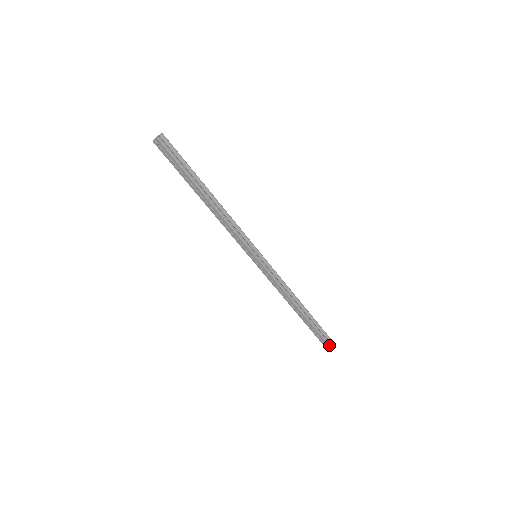
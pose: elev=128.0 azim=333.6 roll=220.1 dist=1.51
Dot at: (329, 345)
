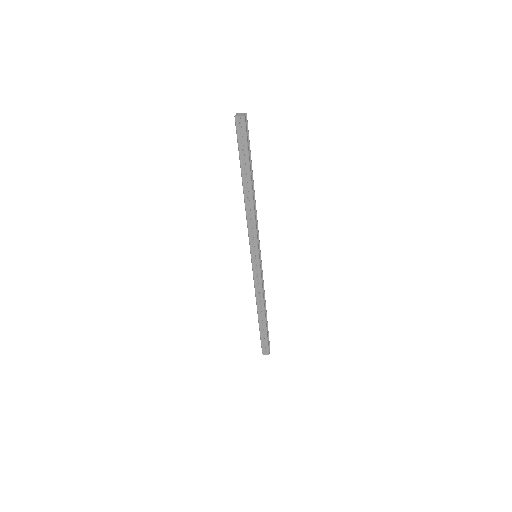
Dot at: (268, 352)
